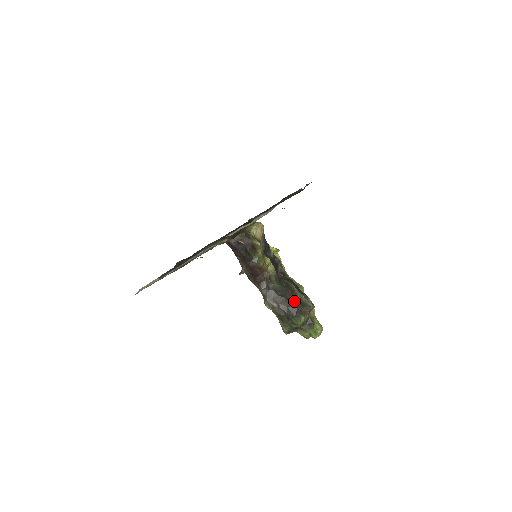
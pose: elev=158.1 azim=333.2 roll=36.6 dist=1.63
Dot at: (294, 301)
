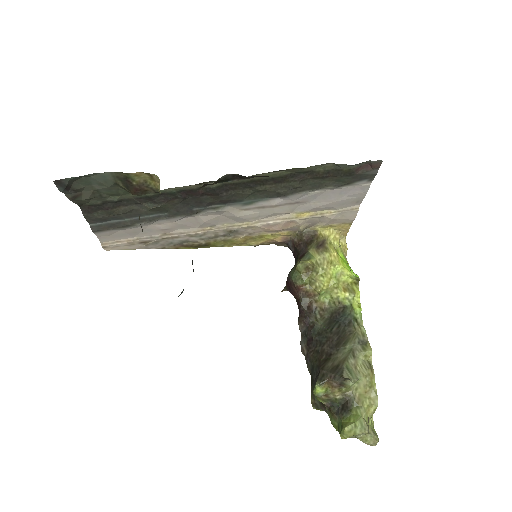
Dot at: (328, 358)
